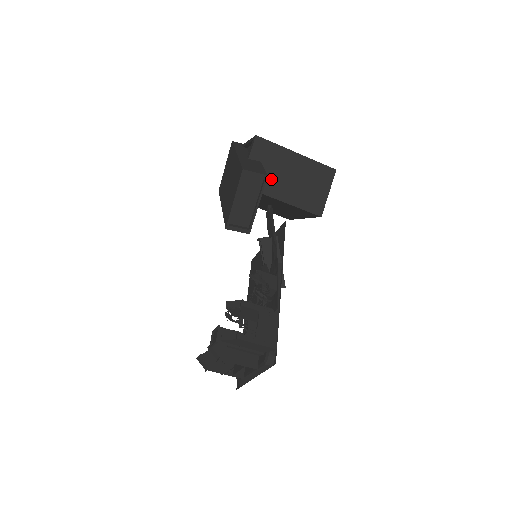
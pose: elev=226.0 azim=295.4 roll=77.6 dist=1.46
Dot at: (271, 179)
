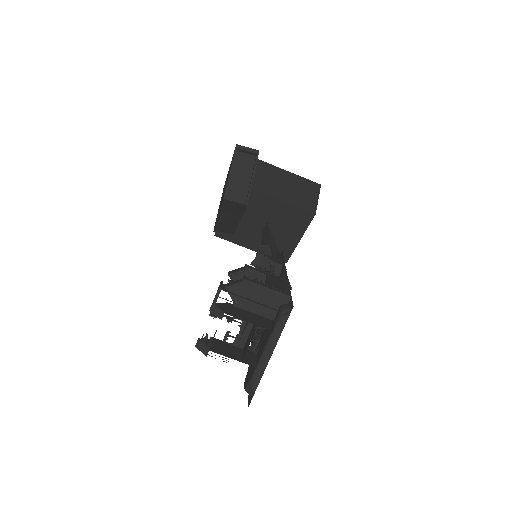
Dot at: (263, 182)
